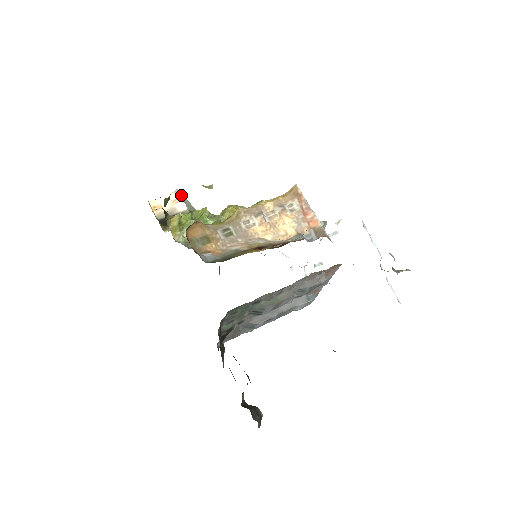
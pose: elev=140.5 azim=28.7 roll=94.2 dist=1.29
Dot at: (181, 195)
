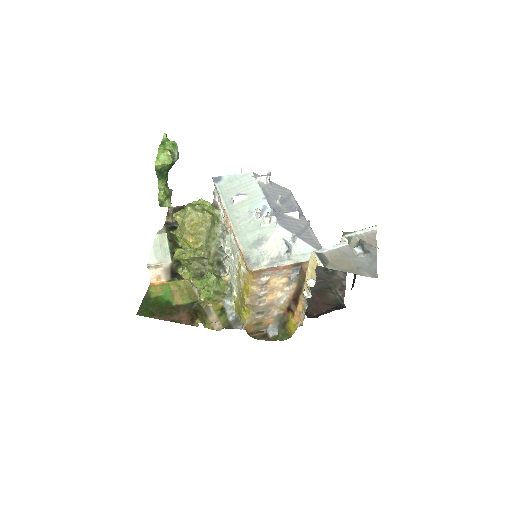
Dot at: (153, 263)
